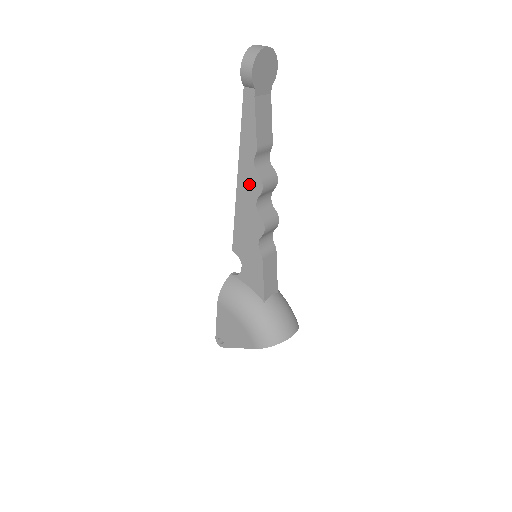
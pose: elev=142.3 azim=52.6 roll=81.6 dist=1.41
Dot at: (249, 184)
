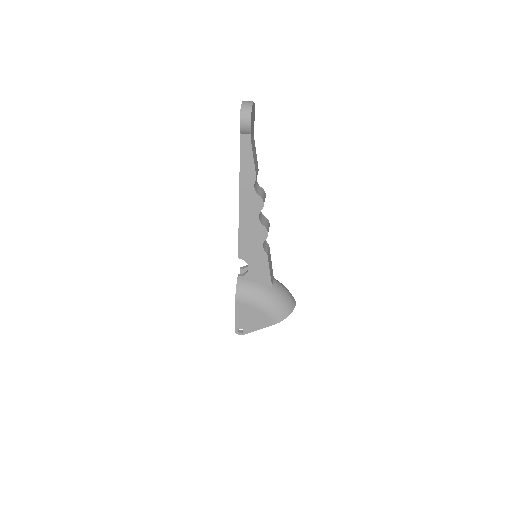
Dot at: (251, 204)
